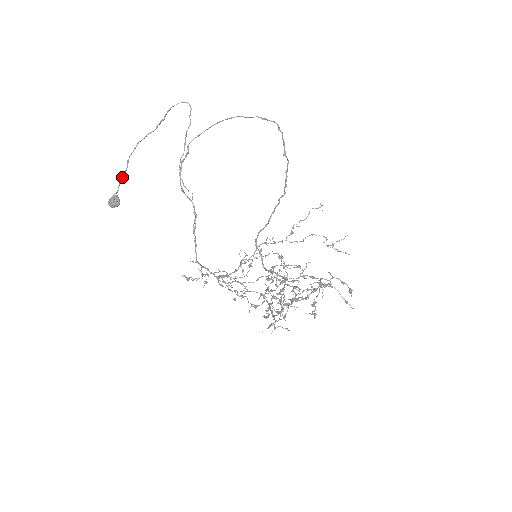
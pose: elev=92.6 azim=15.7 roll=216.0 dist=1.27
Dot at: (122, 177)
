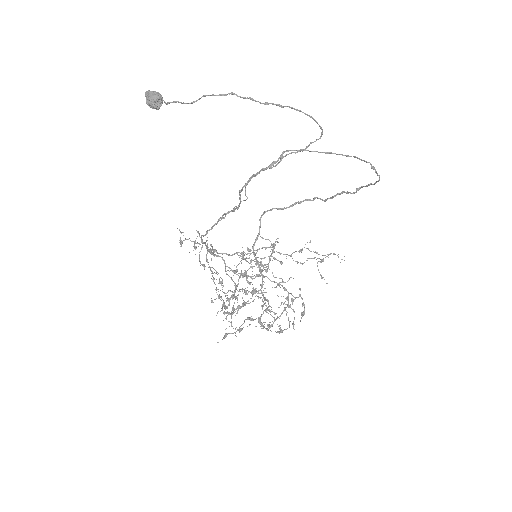
Dot at: (185, 103)
